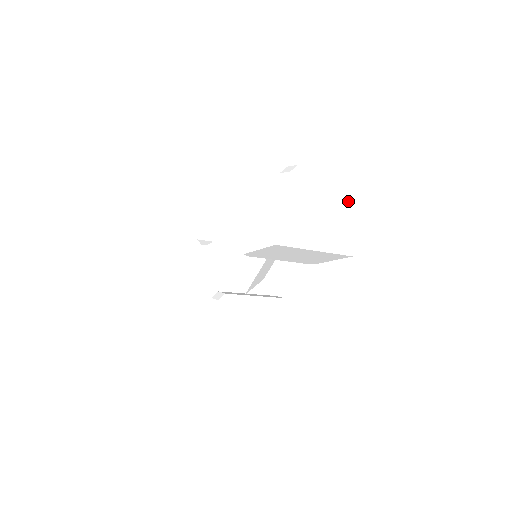
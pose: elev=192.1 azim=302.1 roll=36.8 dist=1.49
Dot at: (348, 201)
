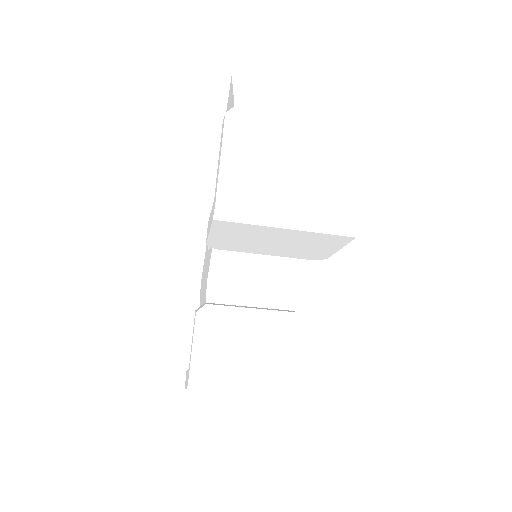
Dot at: (334, 152)
